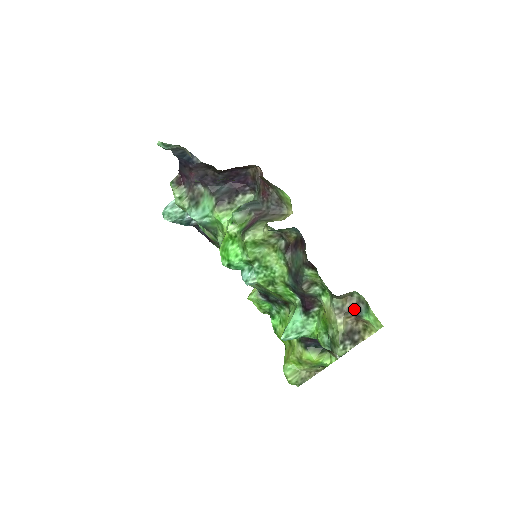
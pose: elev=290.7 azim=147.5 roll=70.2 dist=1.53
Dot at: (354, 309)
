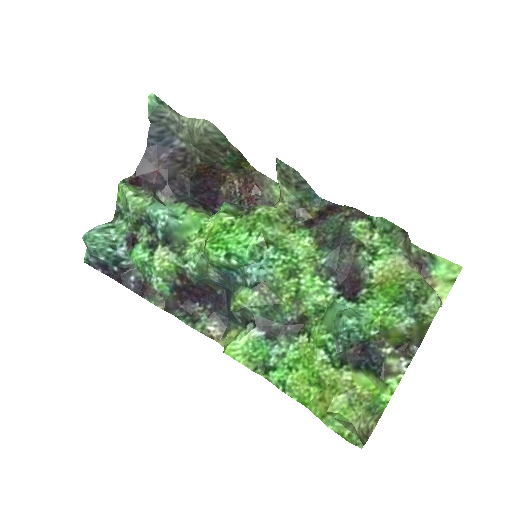
Dot at: (419, 263)
